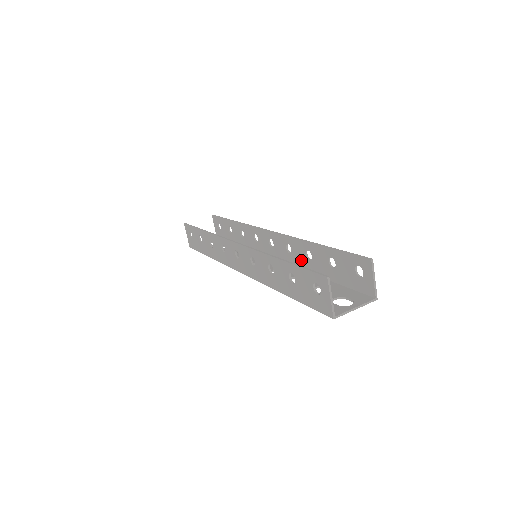
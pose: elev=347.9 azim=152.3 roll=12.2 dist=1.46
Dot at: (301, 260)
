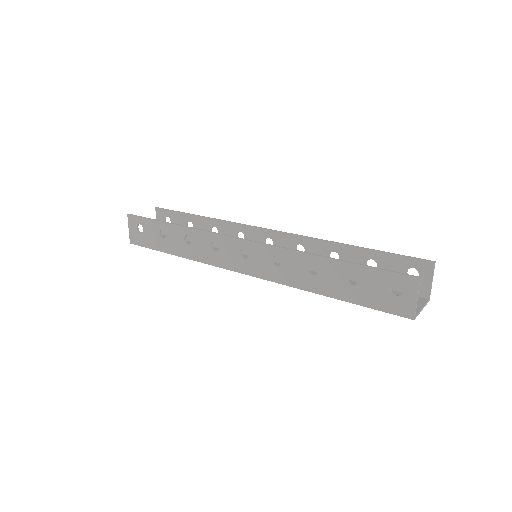
Dot at: occluded
